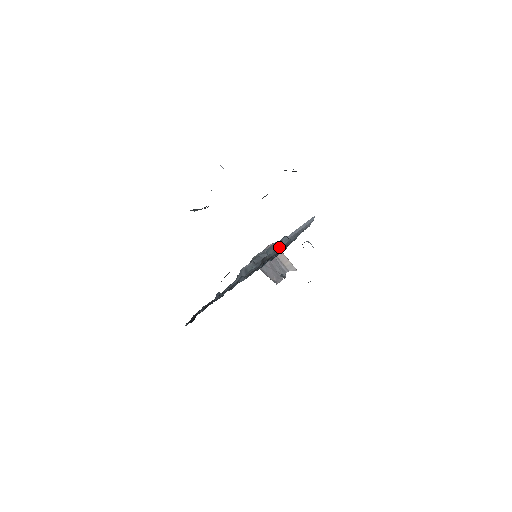
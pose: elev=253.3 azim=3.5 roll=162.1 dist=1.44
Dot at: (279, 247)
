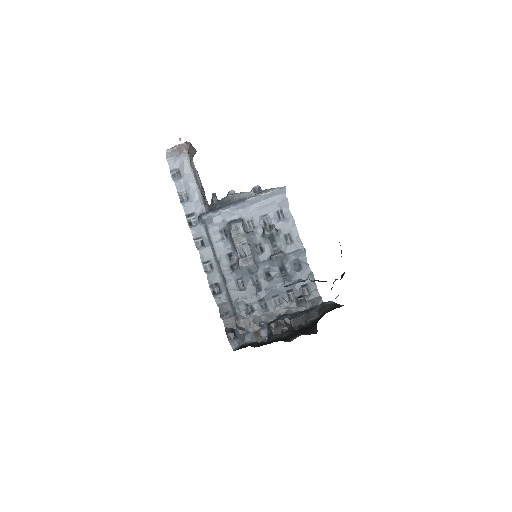
Dot at: (287, 260)
